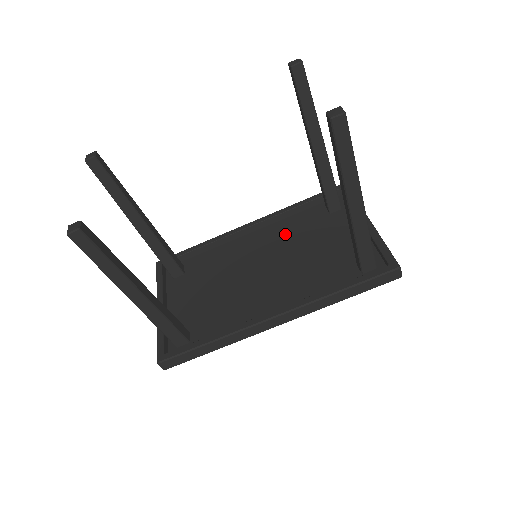
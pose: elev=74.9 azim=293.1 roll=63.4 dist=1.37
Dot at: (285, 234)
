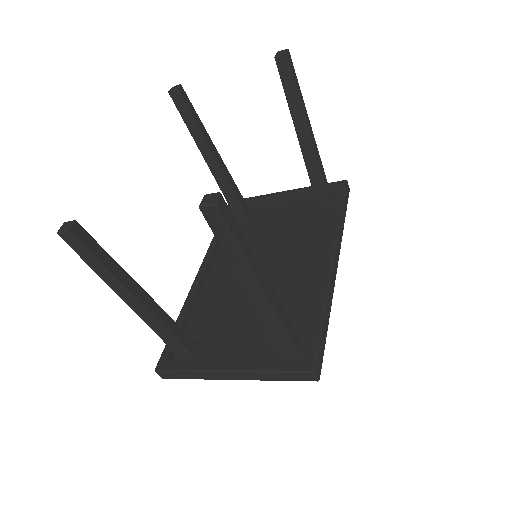
Dot at: occluded
